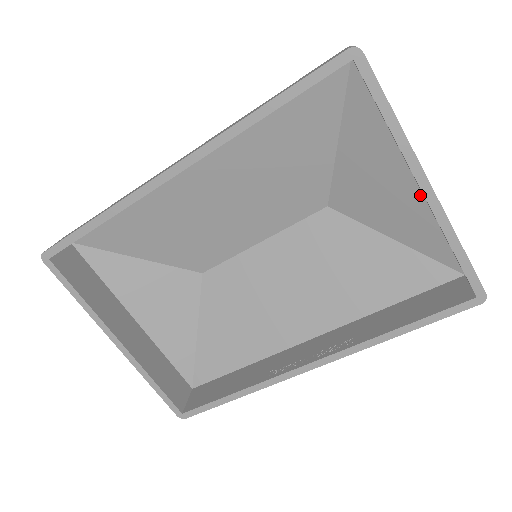
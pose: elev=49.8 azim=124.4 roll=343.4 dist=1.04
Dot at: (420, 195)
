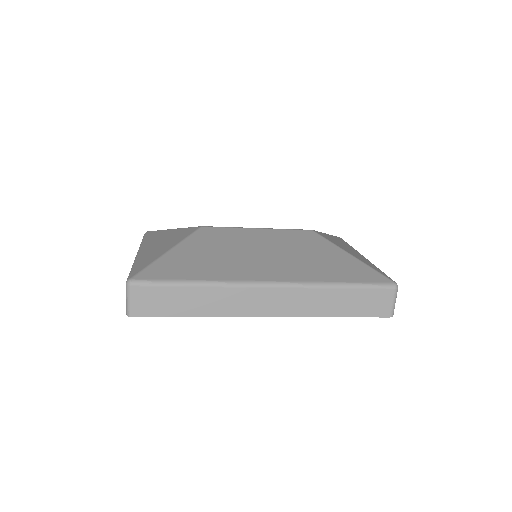
Dot at: occluded
